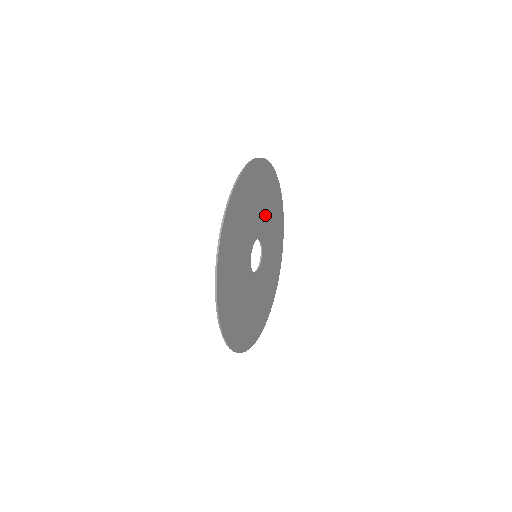
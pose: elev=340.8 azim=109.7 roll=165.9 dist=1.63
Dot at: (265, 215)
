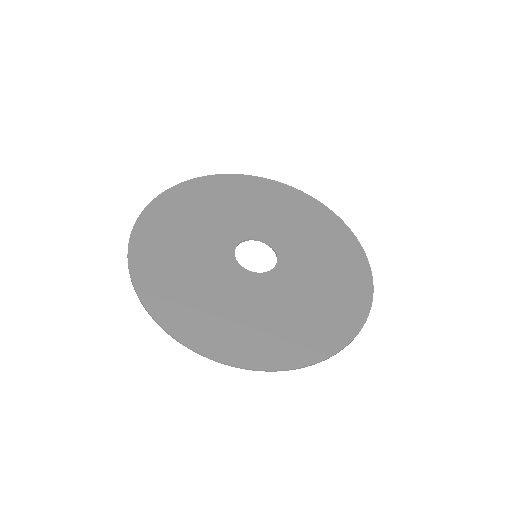
Dot at: (297, 236)
